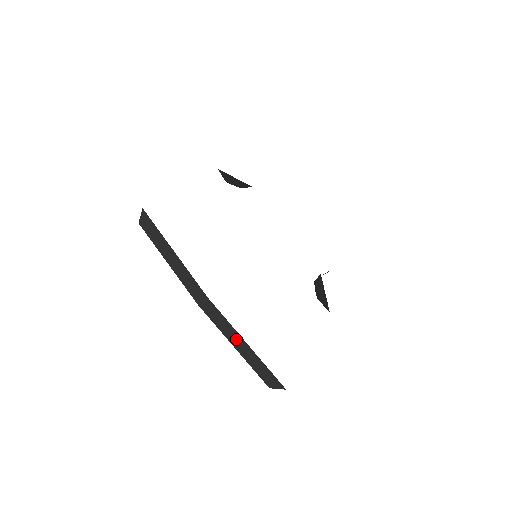
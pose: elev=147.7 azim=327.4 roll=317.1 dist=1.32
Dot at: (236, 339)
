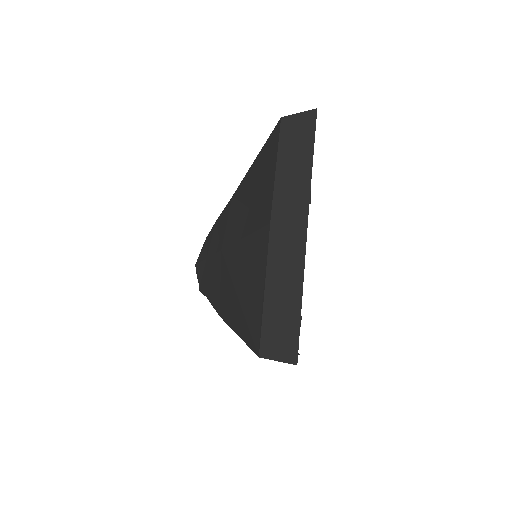
Dot at: (287, 281)
